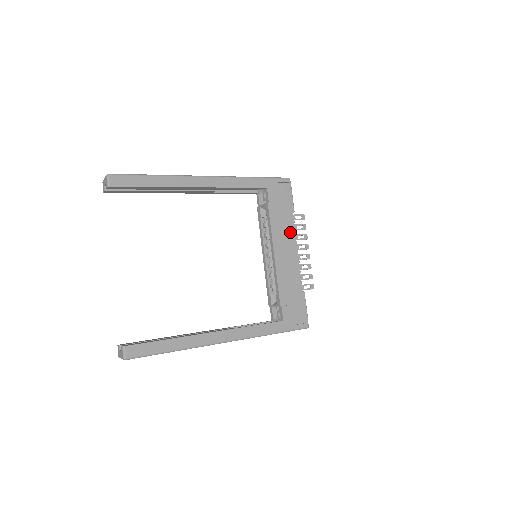
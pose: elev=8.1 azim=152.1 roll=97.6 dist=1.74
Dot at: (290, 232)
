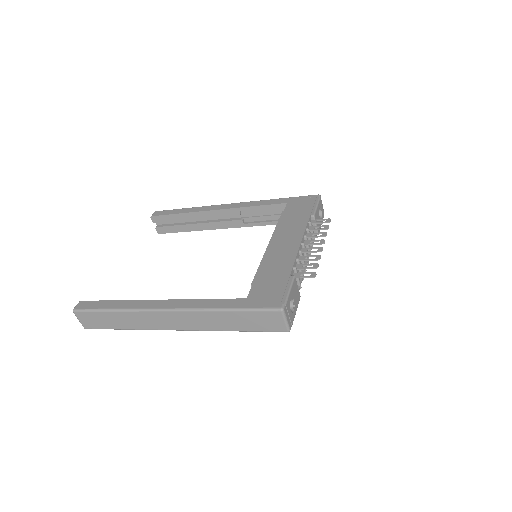
Dot at: (299, 228)
